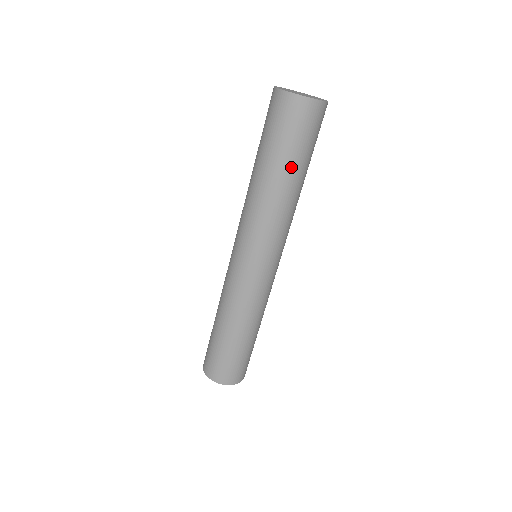
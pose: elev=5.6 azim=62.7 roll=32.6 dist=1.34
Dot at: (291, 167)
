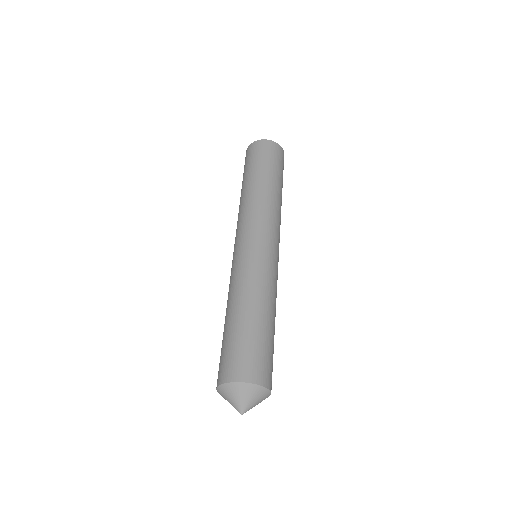
Dot at: (270, 175)
